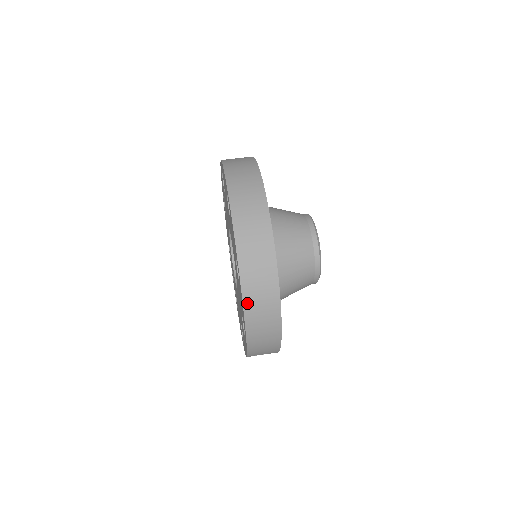
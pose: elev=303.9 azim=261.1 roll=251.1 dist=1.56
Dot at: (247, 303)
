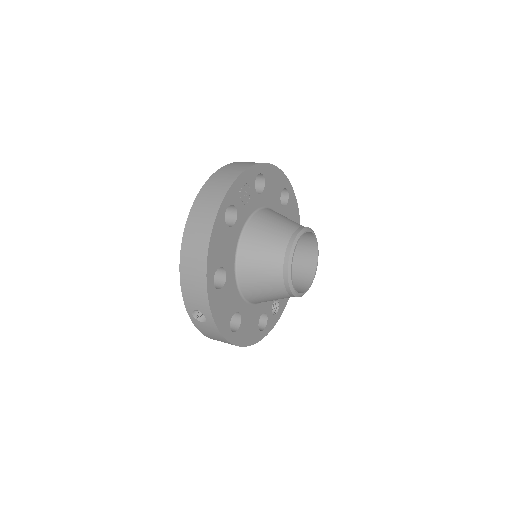
Dot at: (189, 225)
